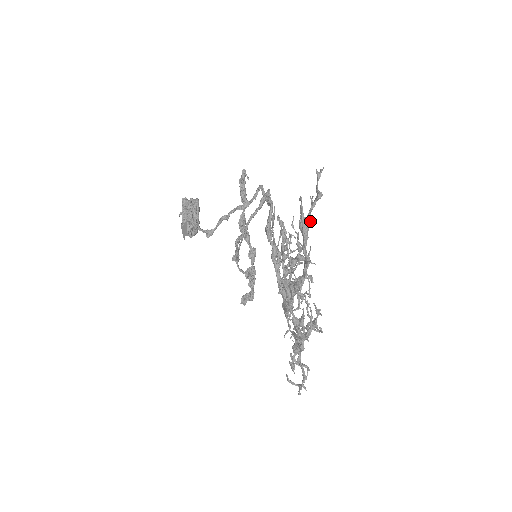
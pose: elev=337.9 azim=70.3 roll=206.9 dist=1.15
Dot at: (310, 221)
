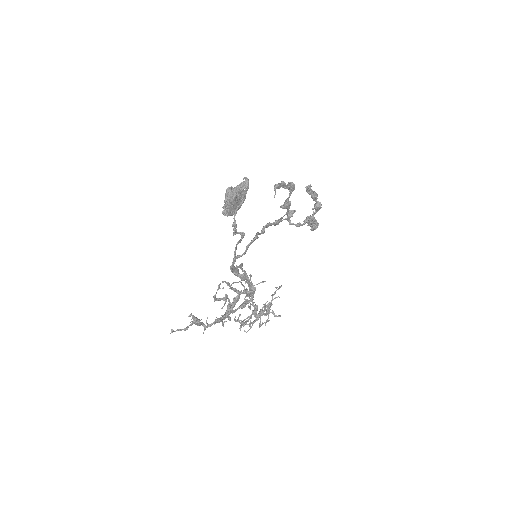
Dot at: (197, 323)
